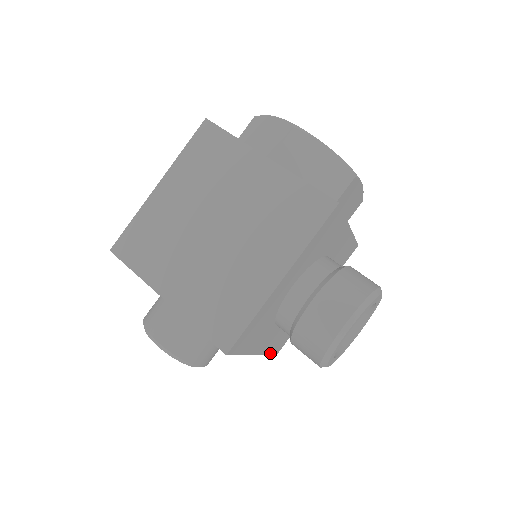
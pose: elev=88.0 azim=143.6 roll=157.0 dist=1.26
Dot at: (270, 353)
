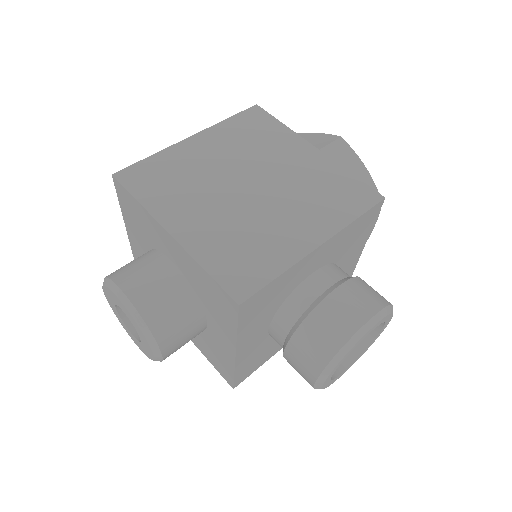
Dot at: (235, 376)
